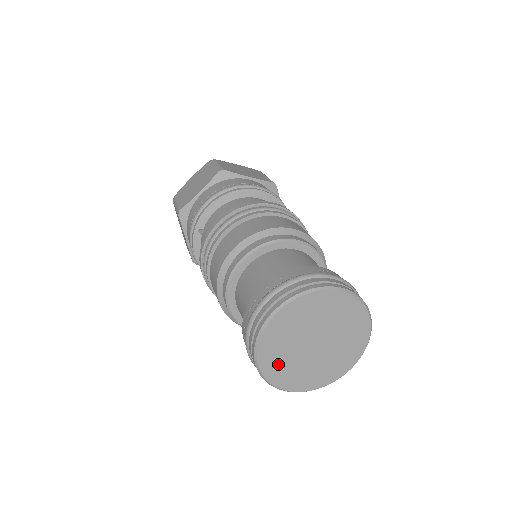
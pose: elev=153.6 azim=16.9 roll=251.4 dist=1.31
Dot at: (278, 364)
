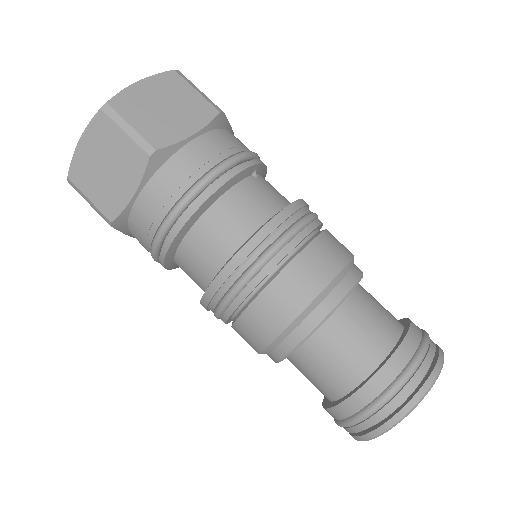
Dot at: occluded
